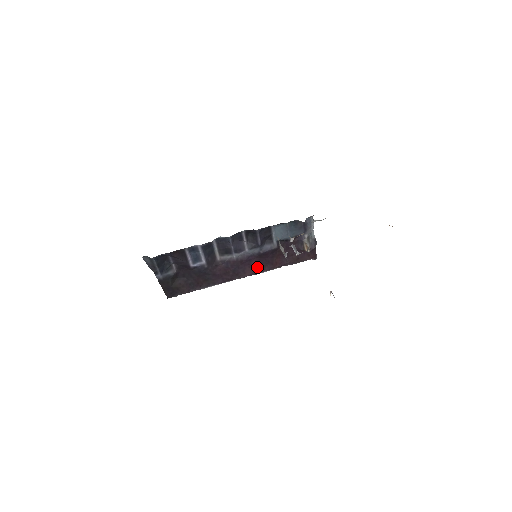
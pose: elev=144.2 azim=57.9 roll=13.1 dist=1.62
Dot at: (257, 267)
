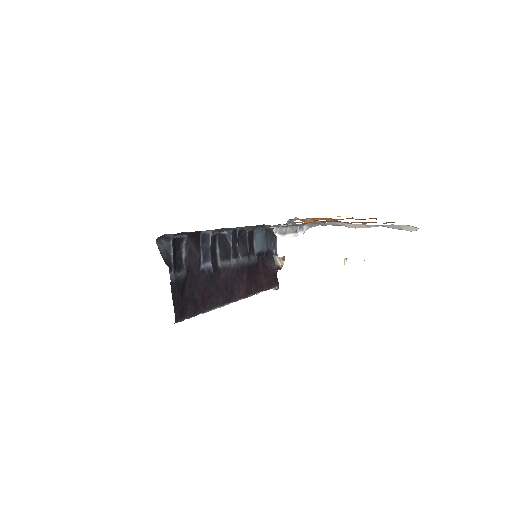
Dot at: (247, 285)
